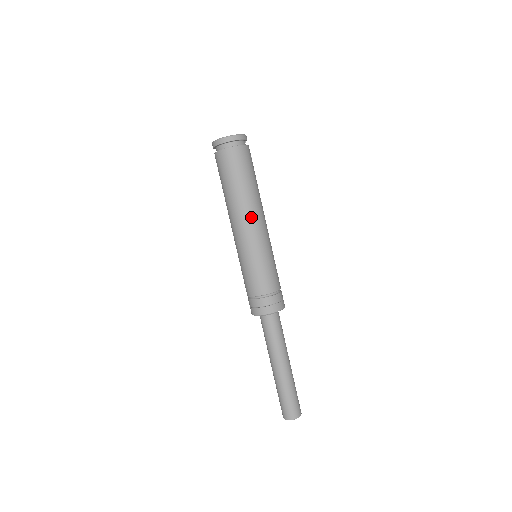
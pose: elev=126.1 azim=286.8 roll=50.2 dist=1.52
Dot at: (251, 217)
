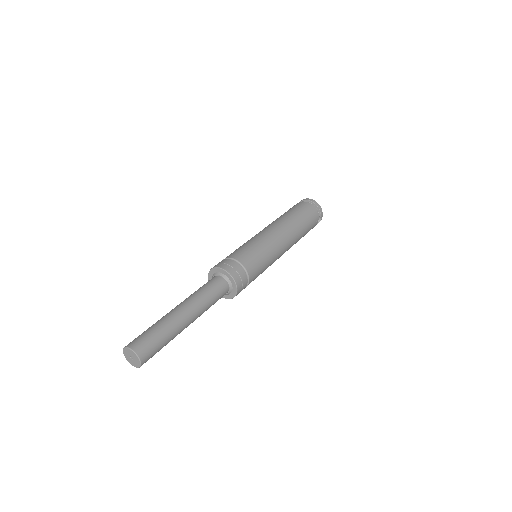
Dot at: (280, 228)
